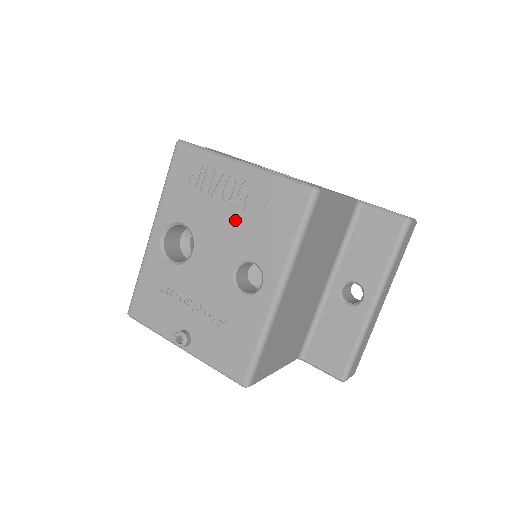
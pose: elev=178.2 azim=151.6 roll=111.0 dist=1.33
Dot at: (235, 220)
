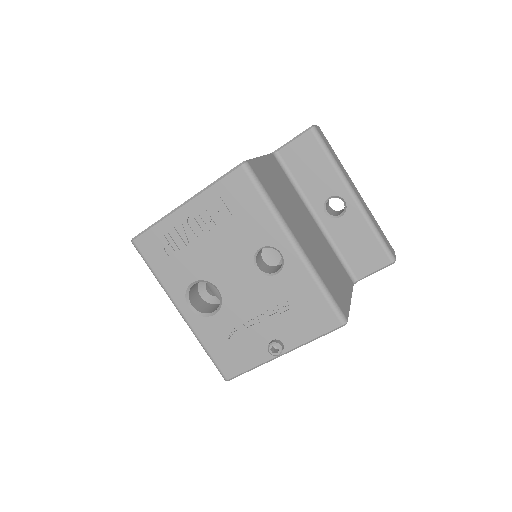
Dot at: (220, 239)
